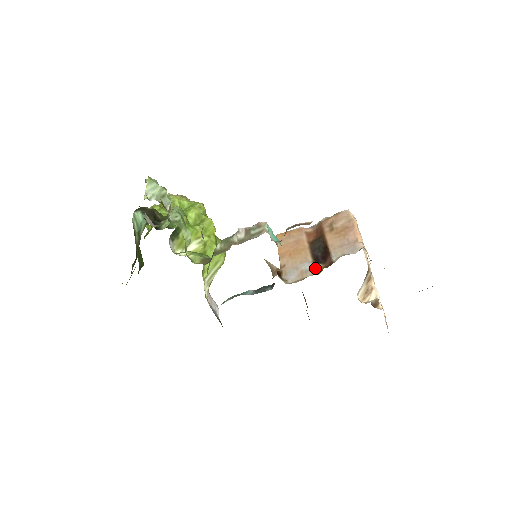
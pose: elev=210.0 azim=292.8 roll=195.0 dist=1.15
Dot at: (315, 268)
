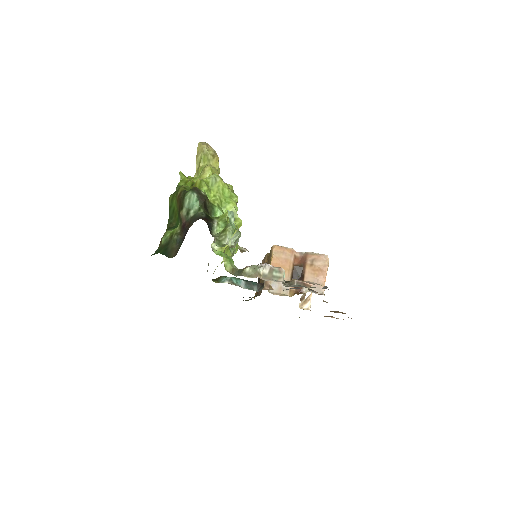
Dot at: (290, 290)
